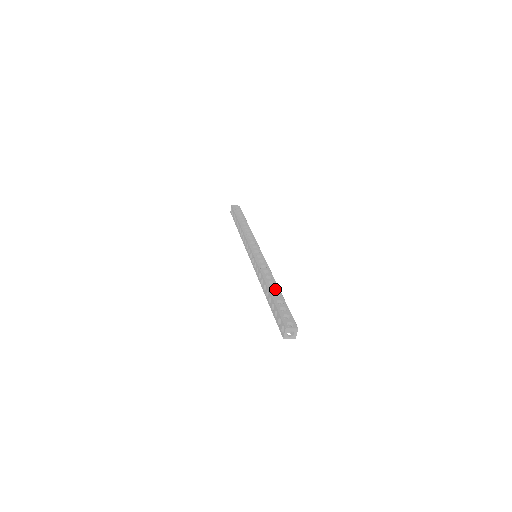
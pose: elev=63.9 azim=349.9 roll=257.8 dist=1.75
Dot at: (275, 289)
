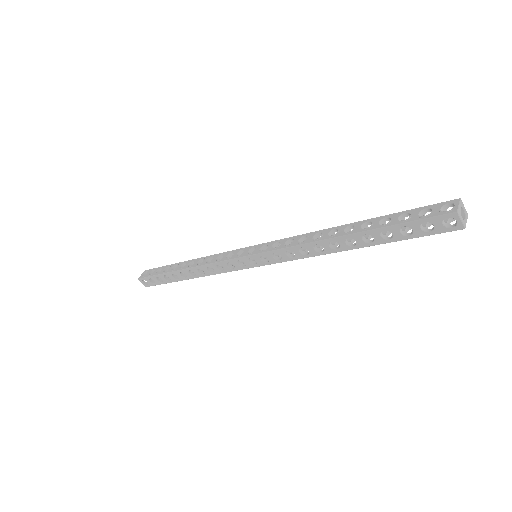
Dot at: (347, 230)
